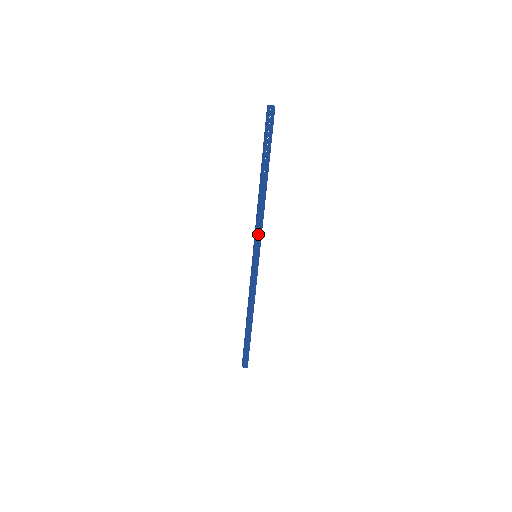
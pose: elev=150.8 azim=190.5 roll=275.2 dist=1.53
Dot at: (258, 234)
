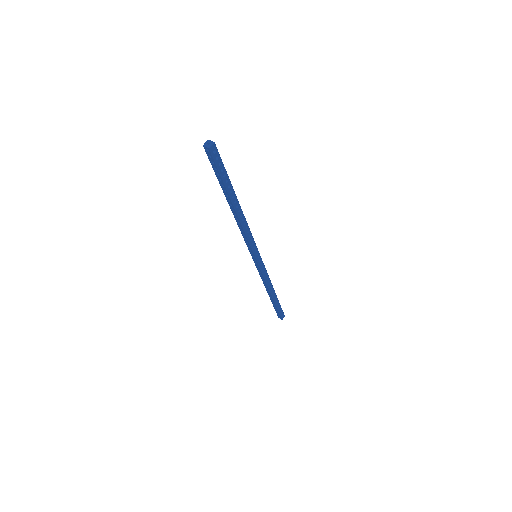
Dot at: (247, 243)
